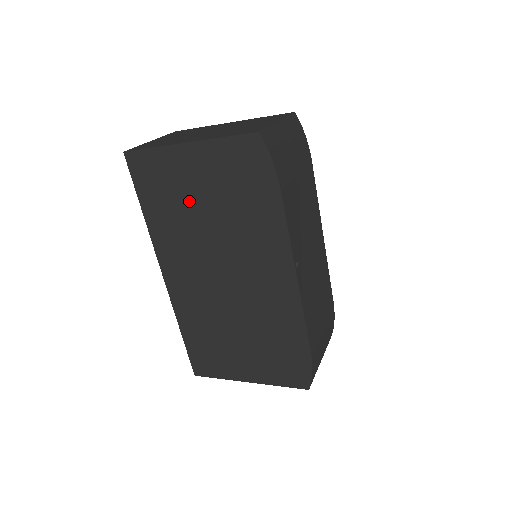
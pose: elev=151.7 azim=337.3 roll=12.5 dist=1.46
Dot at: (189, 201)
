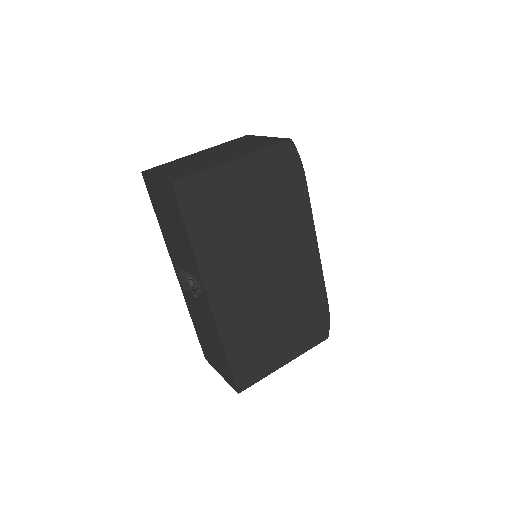
Dot at: (237, 213)
